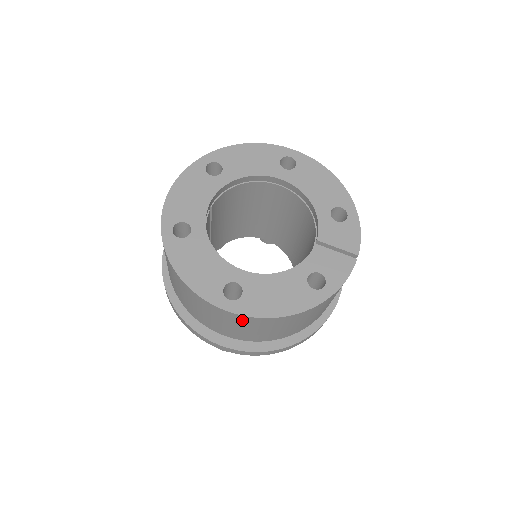
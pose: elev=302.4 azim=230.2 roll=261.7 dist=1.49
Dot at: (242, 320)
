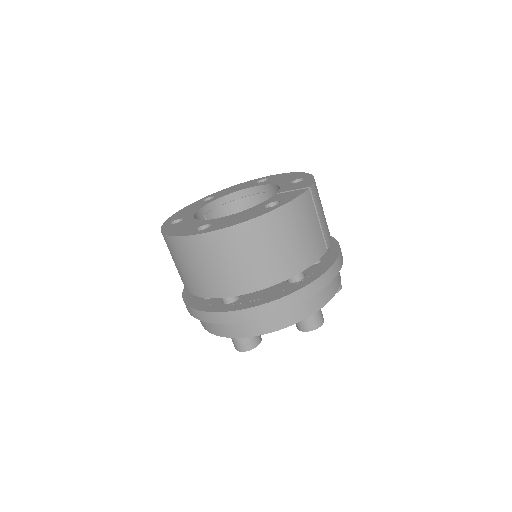
Dot at: (212, 244)
